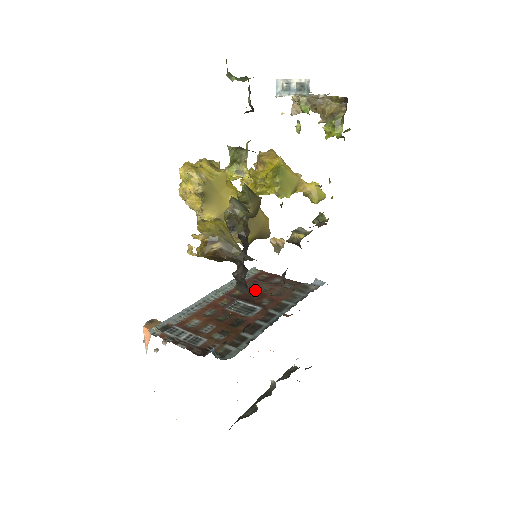
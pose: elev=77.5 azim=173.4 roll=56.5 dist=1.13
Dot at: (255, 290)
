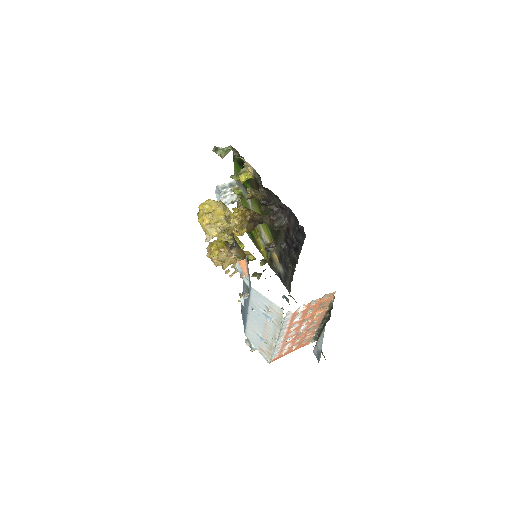
Dot at: occluded
